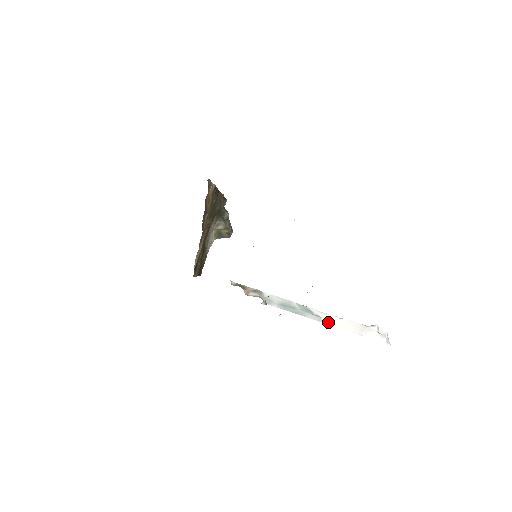
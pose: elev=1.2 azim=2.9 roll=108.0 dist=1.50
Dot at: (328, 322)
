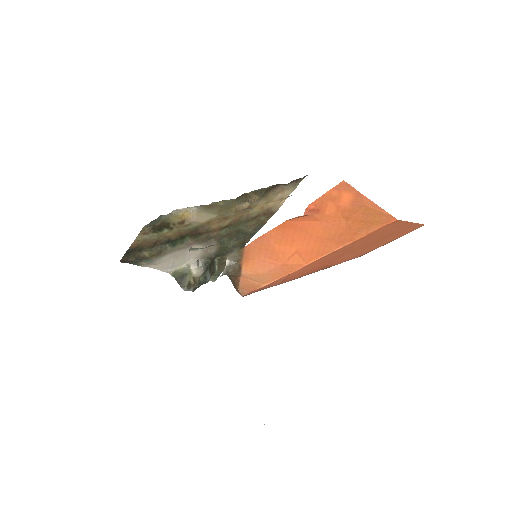
Dot at: occluded
